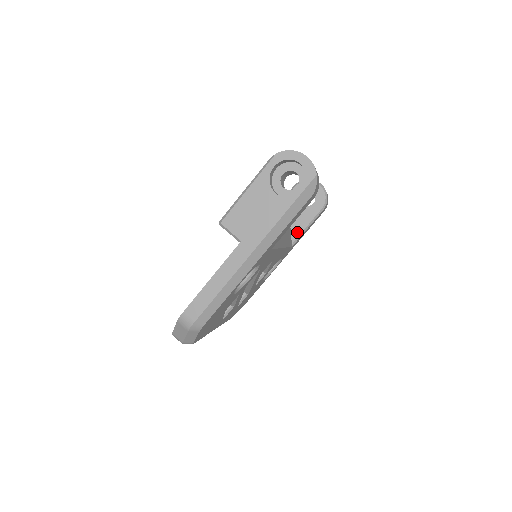
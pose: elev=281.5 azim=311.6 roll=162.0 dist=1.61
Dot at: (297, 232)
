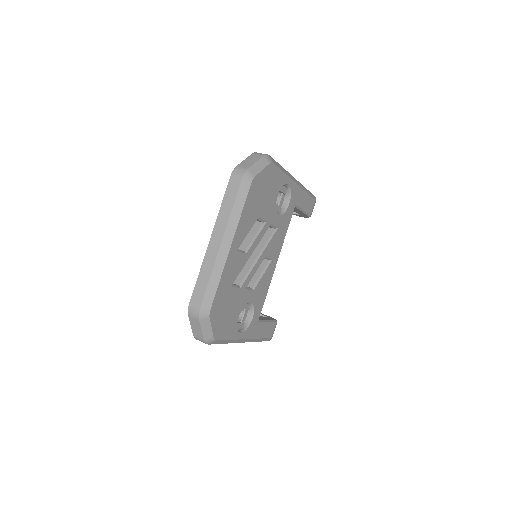
Dot at: (260, 318)
